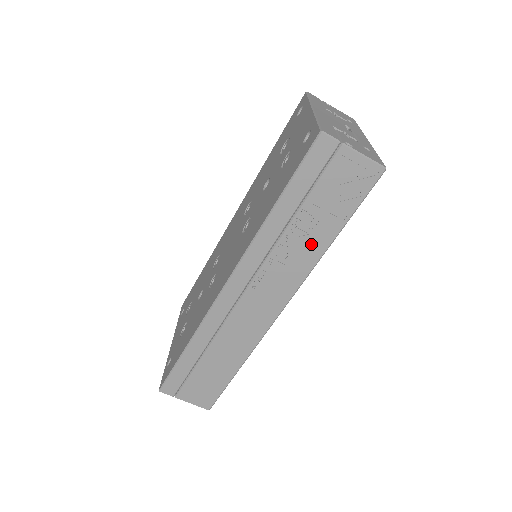
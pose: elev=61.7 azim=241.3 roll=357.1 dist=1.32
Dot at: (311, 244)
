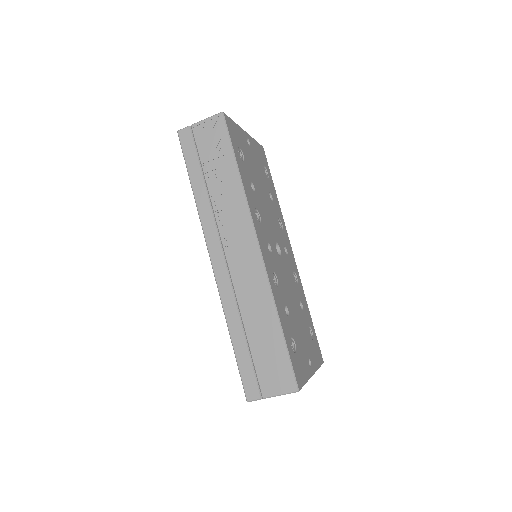
Dot at: (229, 187)
